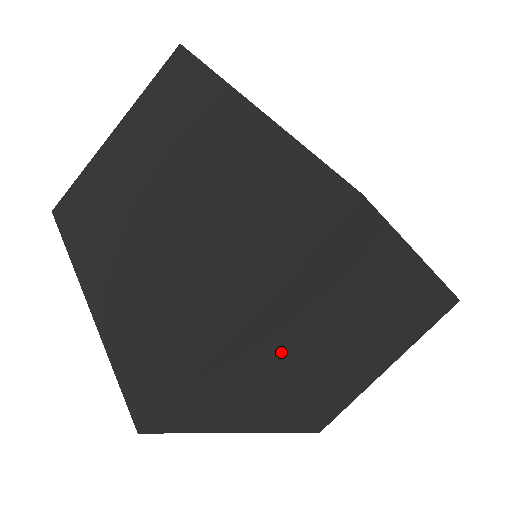
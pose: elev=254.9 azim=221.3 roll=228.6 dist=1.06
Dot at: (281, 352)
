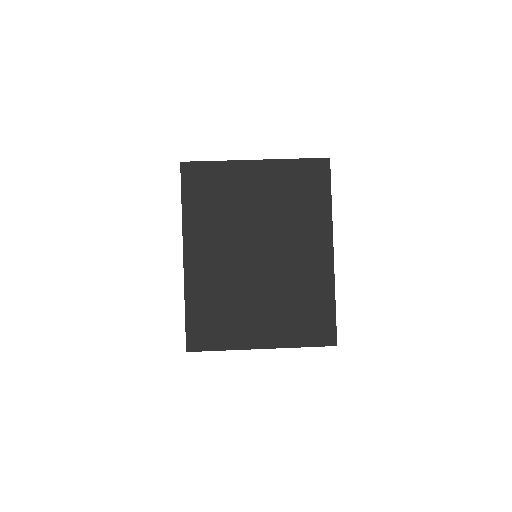
Dot at: (247, 206)
